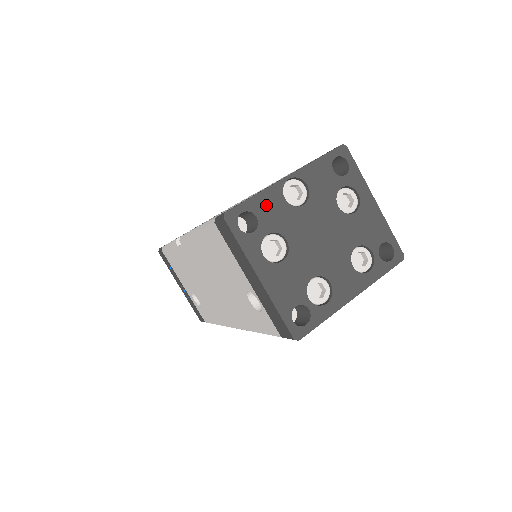
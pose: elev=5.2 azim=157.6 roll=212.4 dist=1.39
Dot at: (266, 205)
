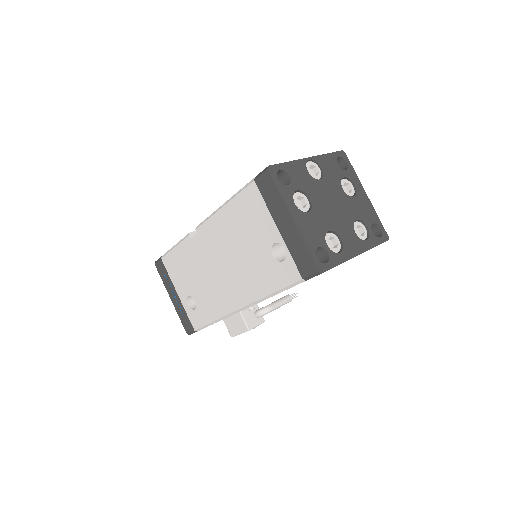
Dot at: (296, 171)
